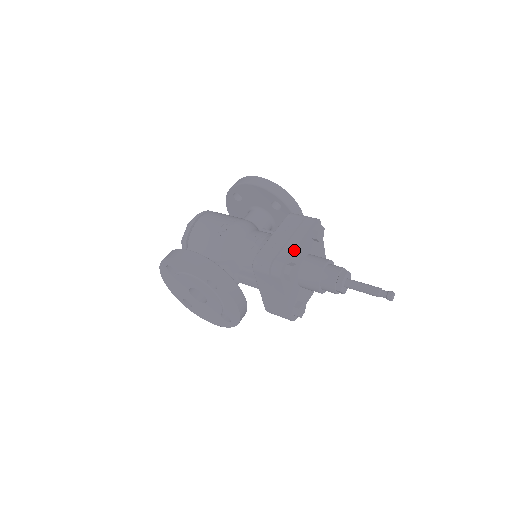
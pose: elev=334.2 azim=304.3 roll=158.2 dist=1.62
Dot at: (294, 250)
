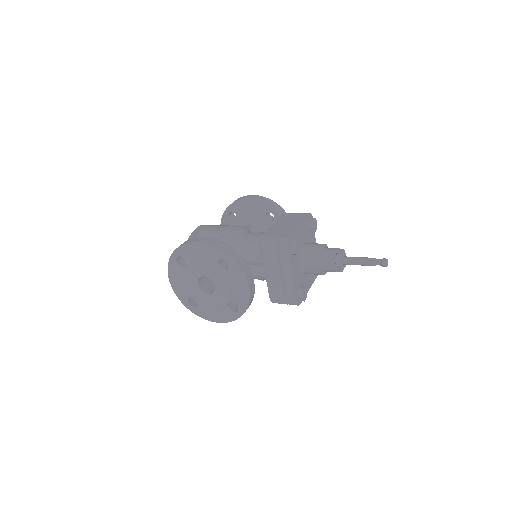
Dot at: (296, 230)
